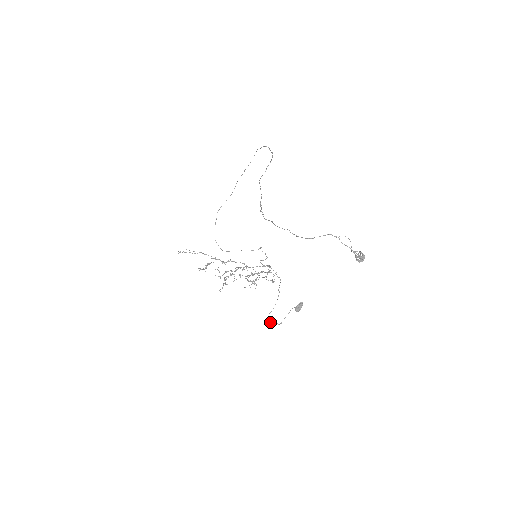
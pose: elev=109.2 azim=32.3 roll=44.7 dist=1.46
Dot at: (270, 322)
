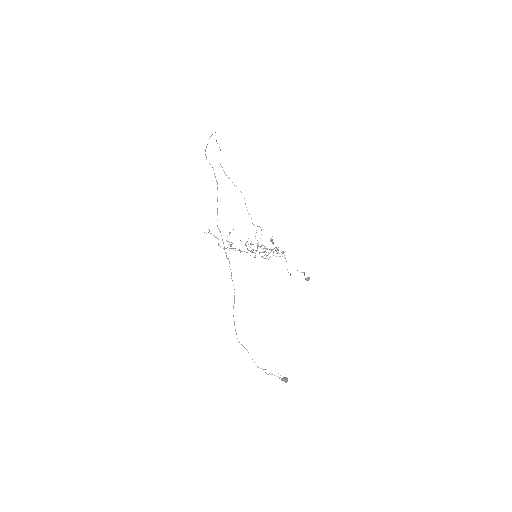
Dot at: occluded
